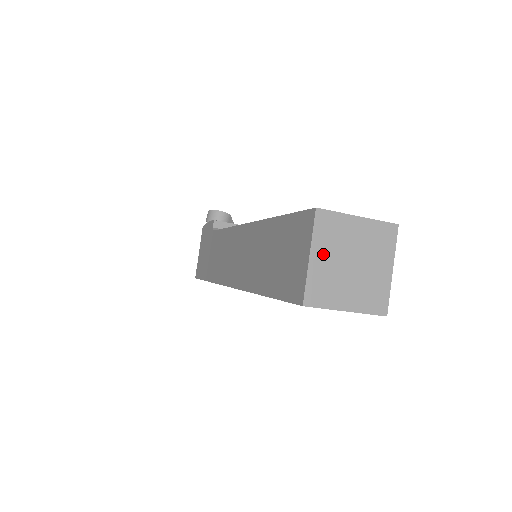
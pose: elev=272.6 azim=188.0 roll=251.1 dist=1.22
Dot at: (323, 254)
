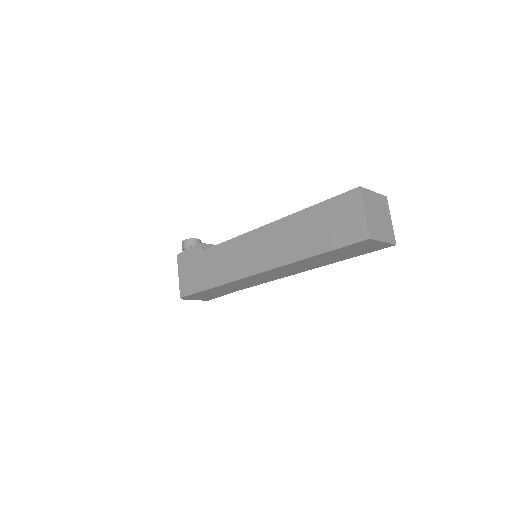
Dot at: (368, 211)
